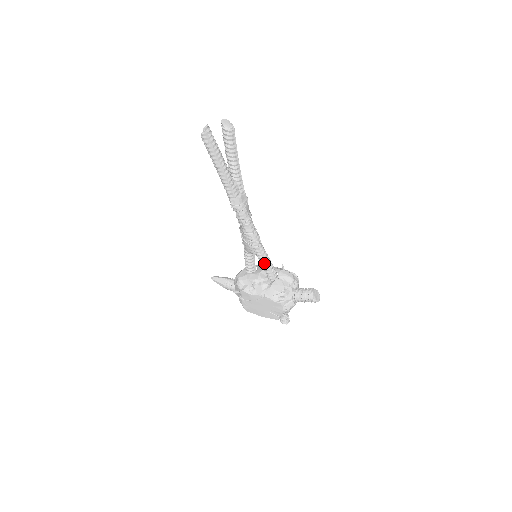
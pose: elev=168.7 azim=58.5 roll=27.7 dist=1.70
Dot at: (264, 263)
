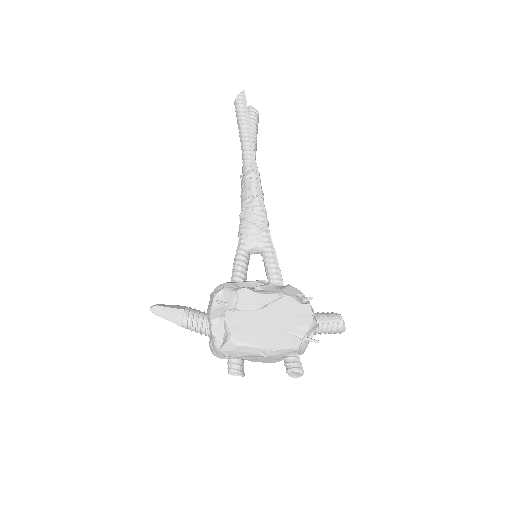
Dot at: (274, 258)
